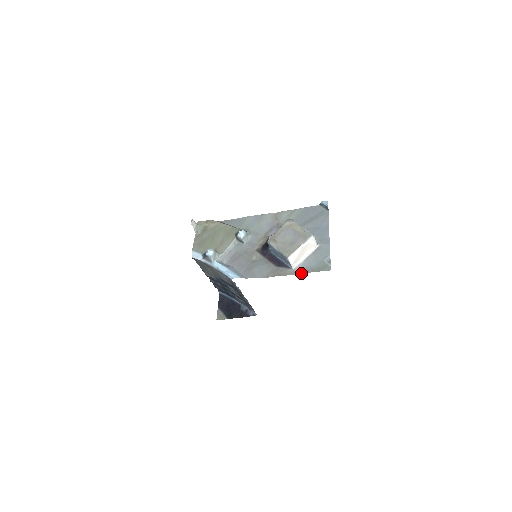
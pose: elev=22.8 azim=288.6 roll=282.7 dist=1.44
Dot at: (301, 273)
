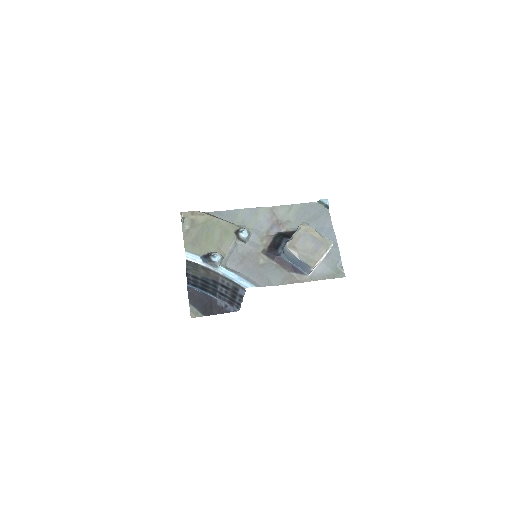
Dot at: occluded
